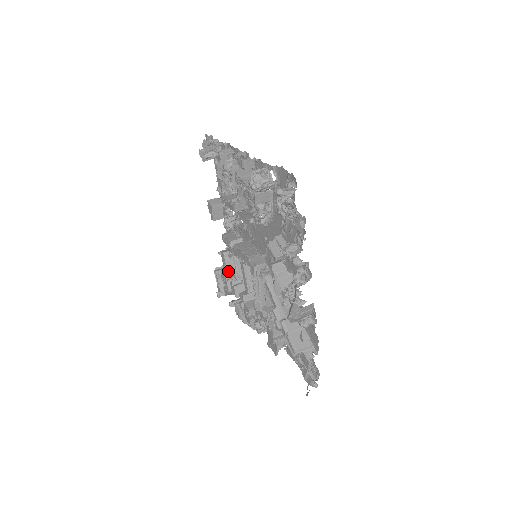
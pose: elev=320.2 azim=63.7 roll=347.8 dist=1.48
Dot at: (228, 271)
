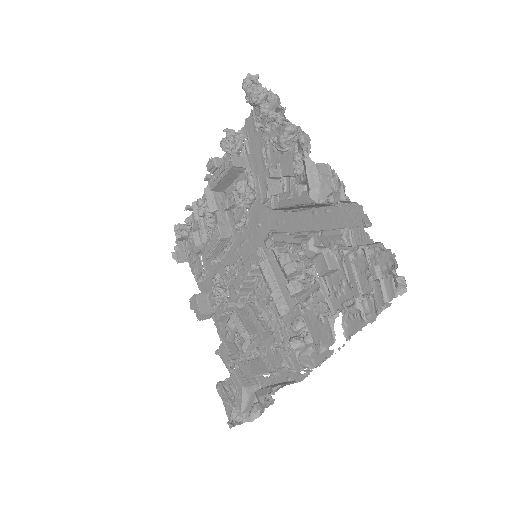
Dot at: (234, 363)
